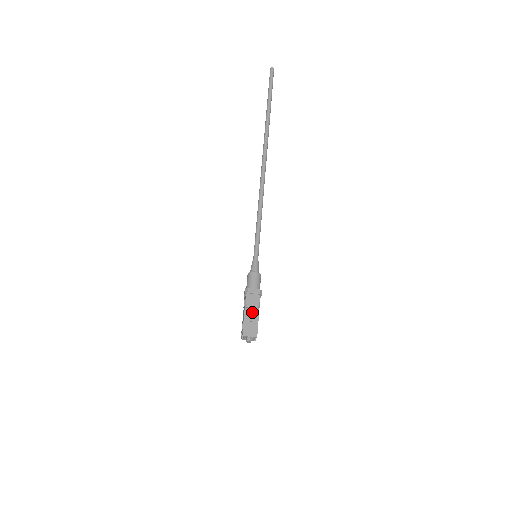
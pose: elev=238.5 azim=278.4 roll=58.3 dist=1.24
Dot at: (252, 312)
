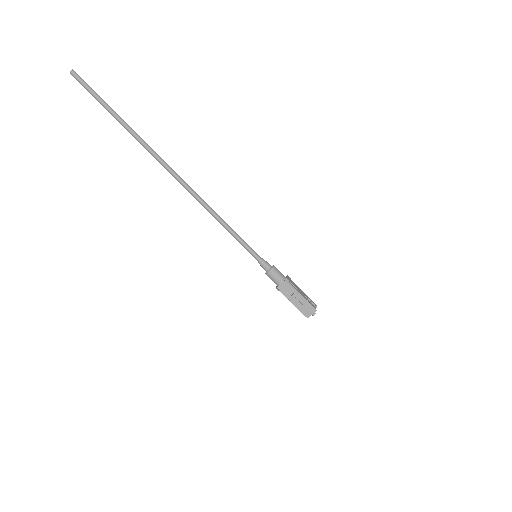
Dot at: (296, 299)
